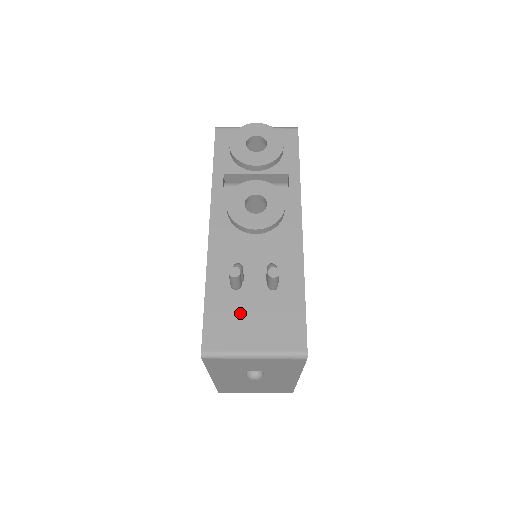
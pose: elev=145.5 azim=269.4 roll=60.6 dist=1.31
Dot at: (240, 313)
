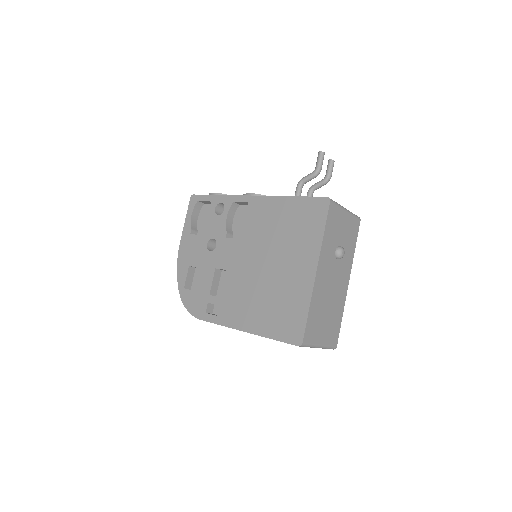
Dot at: occluded
